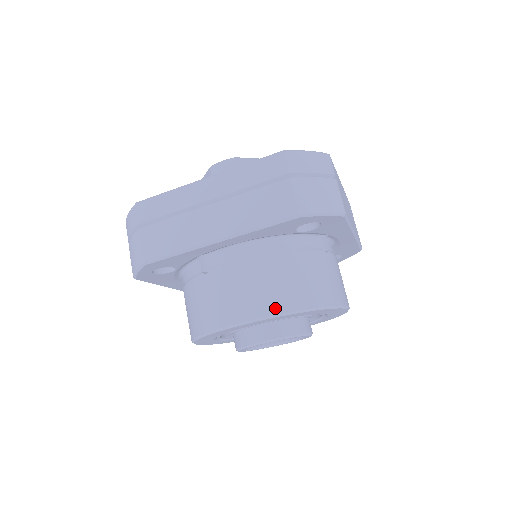
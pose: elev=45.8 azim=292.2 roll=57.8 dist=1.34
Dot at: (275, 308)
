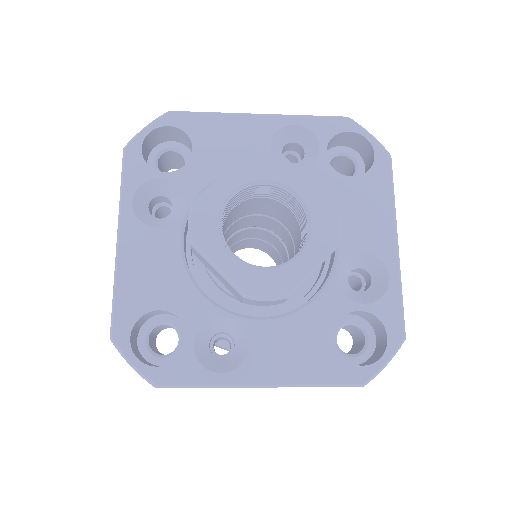
Dot at: occluded
